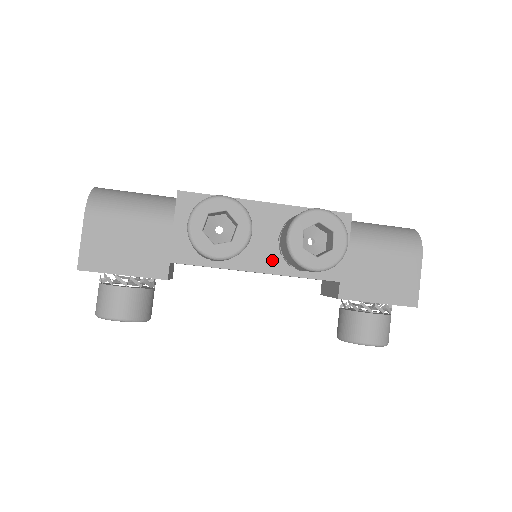
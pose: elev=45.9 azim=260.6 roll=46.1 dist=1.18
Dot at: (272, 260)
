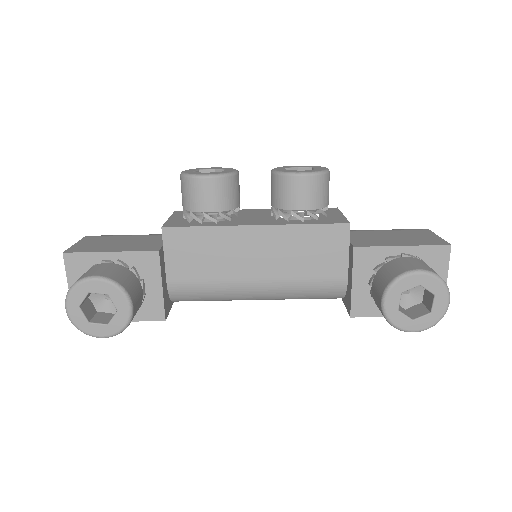
Dot at: (268, 221)
